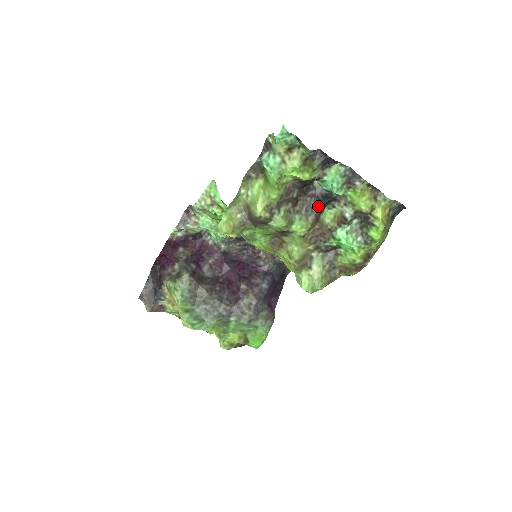
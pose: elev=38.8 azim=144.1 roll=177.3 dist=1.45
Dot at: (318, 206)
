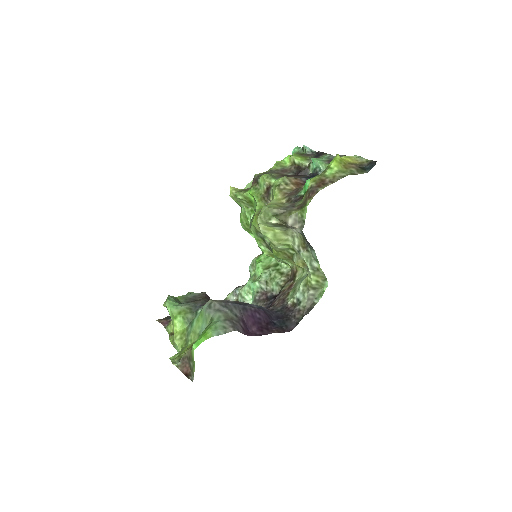
Dot at: (303, 178)
